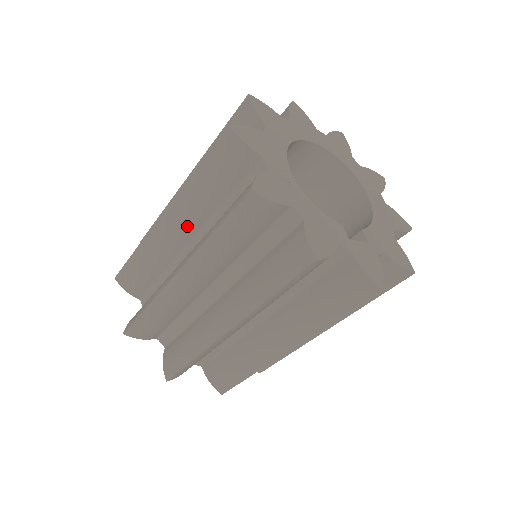
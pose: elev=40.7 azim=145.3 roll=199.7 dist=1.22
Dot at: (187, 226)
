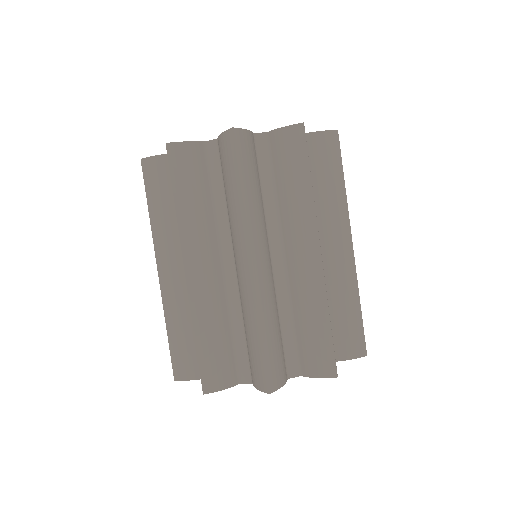
Dot at: (177, 256)
